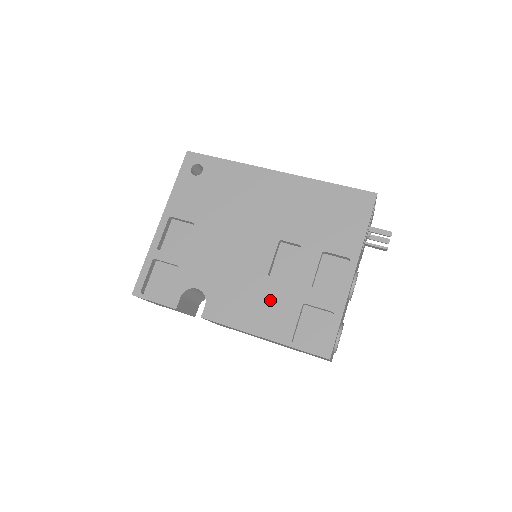
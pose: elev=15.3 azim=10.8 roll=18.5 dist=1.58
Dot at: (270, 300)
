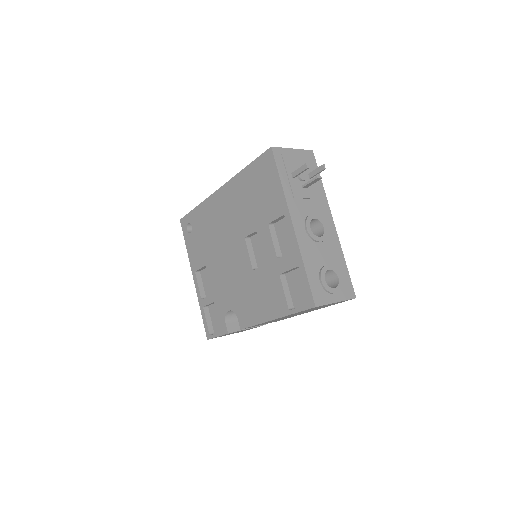
Dot at: (263, 288)
